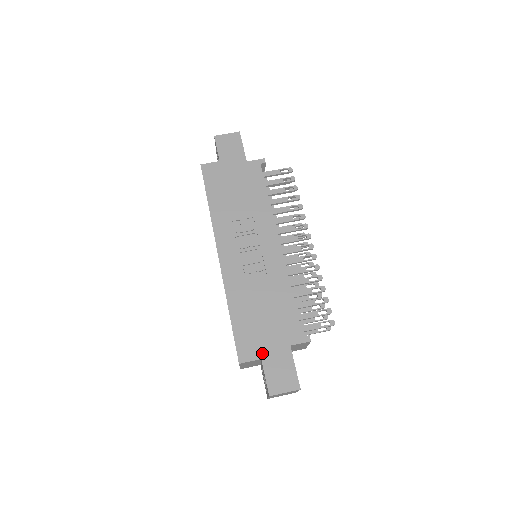
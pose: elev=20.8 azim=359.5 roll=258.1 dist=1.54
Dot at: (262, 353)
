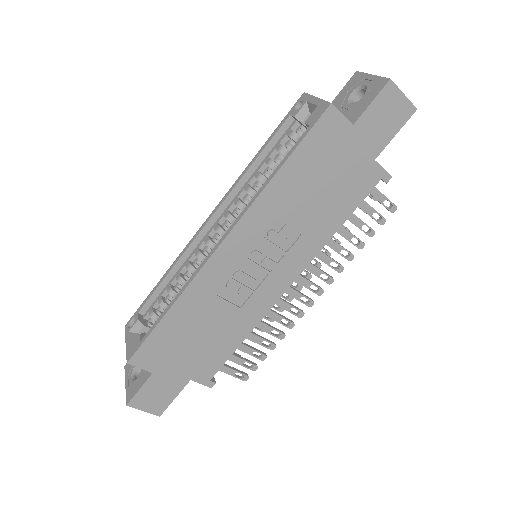
Dot at: (159, 369)
